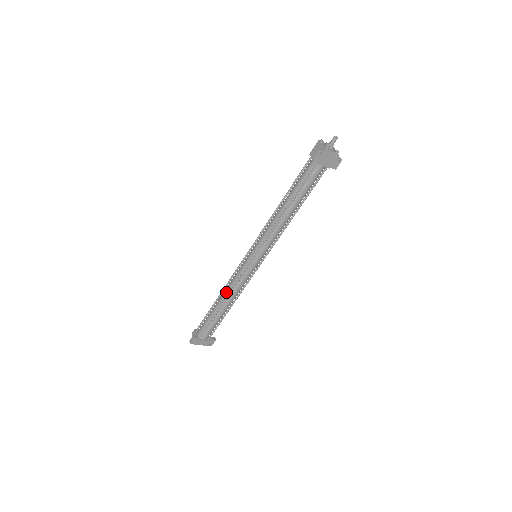
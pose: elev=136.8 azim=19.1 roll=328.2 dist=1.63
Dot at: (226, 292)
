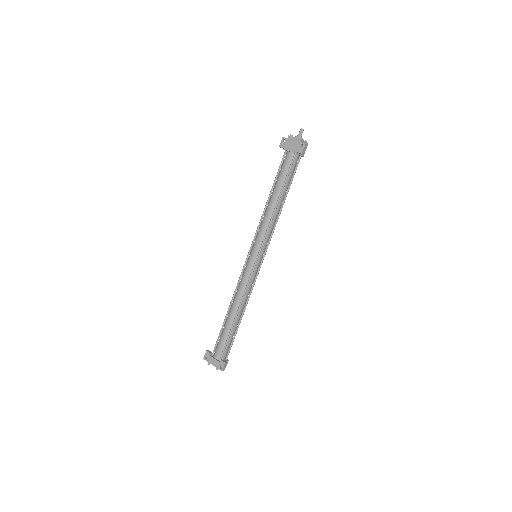
Dot at: (234, 298)
